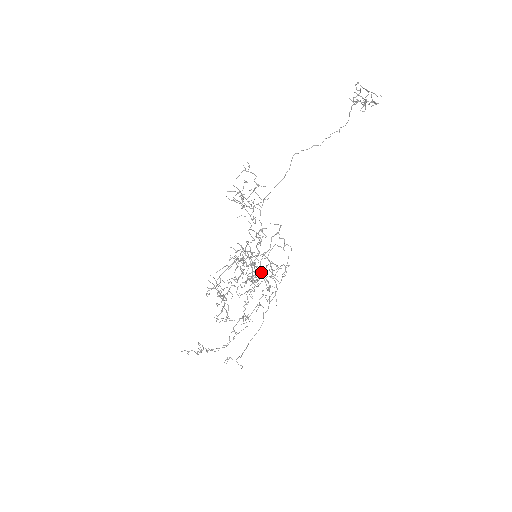
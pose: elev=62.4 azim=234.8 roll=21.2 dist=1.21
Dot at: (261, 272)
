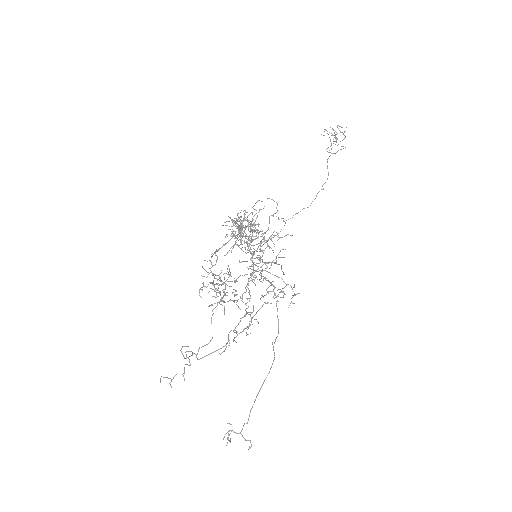
Dot at: (261, 231)
